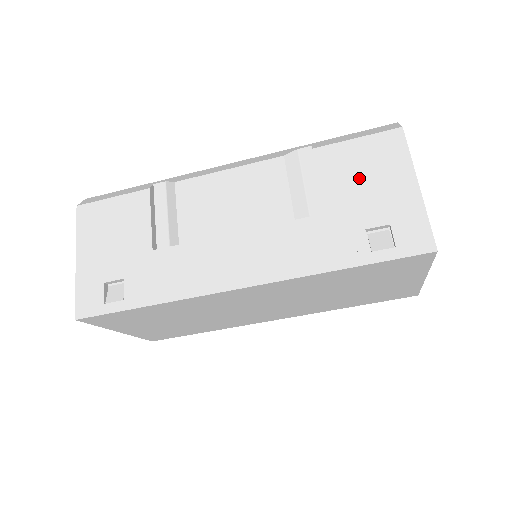
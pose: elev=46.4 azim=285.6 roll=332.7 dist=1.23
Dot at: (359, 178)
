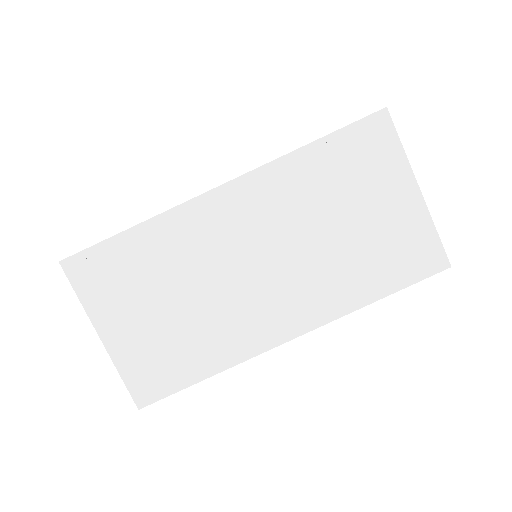
Dot at: occluded
